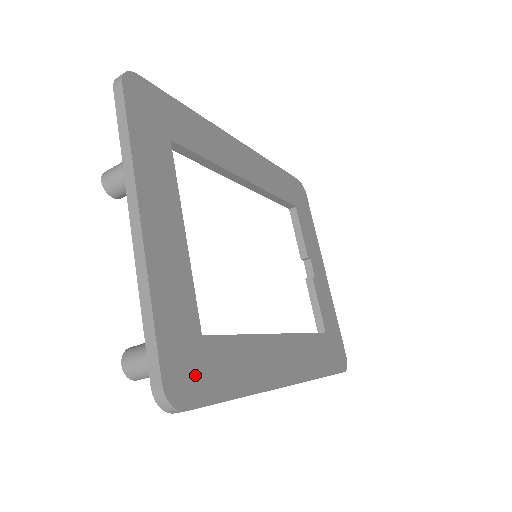
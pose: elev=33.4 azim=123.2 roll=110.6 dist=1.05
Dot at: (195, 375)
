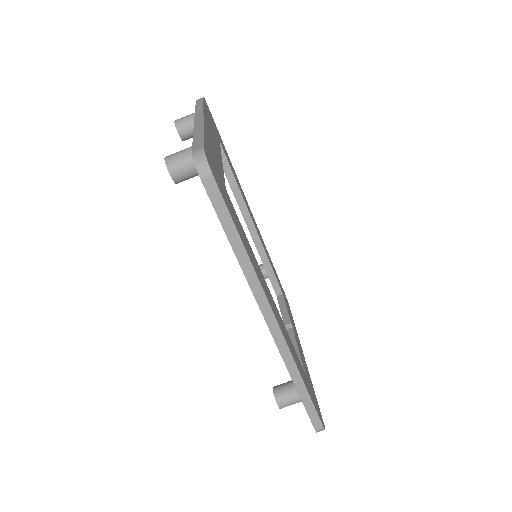
Dot at: (220, 185)
